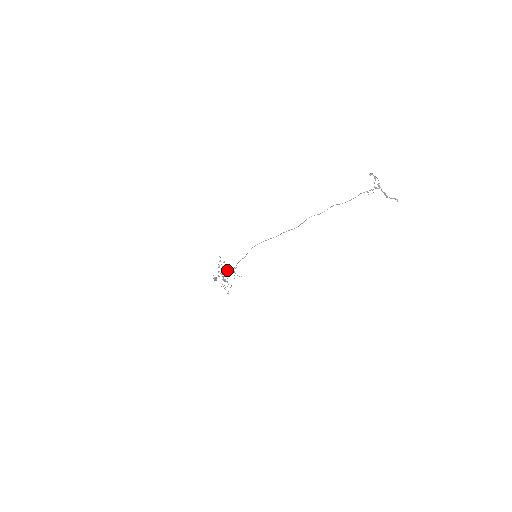
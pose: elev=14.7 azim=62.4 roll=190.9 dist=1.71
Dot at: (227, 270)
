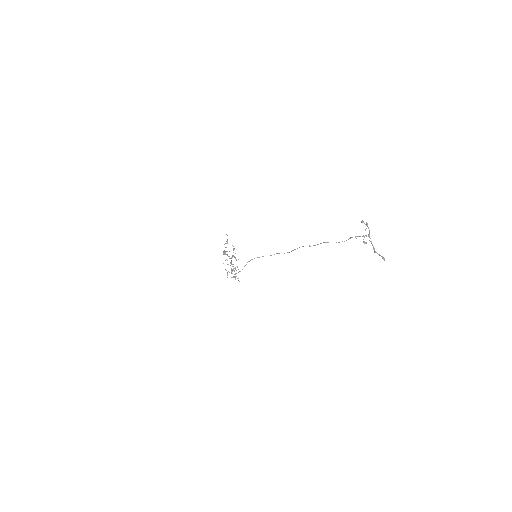
Dot at: occluded
